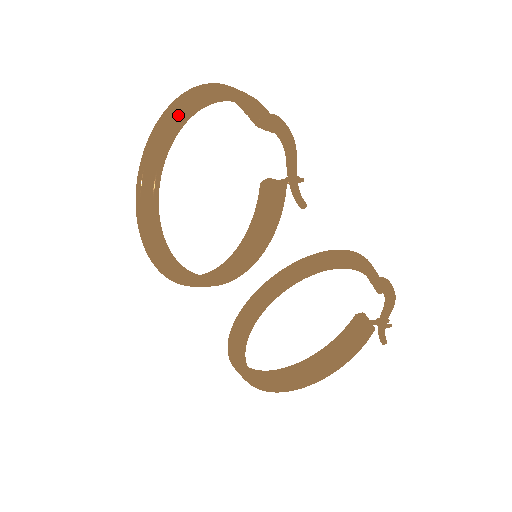
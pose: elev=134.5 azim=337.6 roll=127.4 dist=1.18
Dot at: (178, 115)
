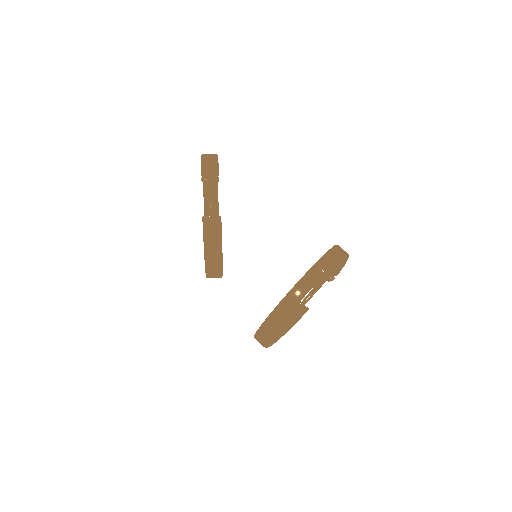
Dot at: occluded
